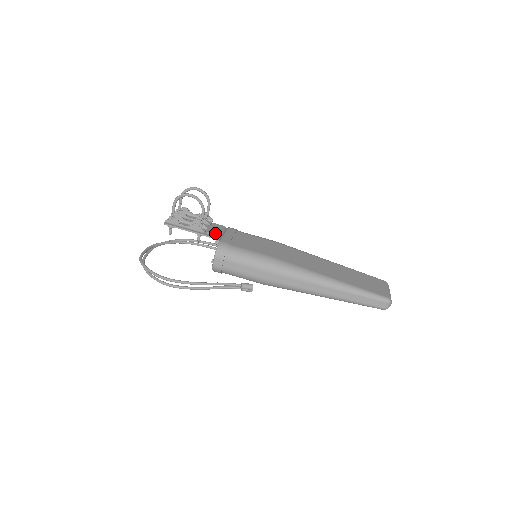
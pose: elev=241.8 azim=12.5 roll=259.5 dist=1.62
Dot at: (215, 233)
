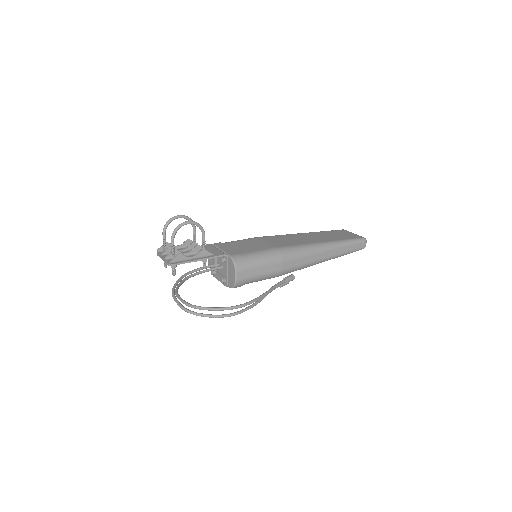
Dot at: (217, 252)
